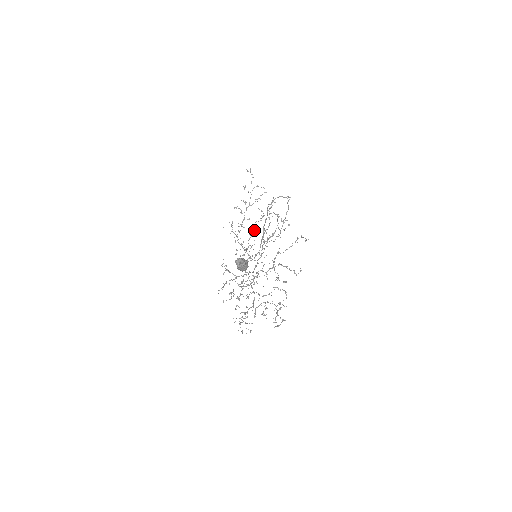
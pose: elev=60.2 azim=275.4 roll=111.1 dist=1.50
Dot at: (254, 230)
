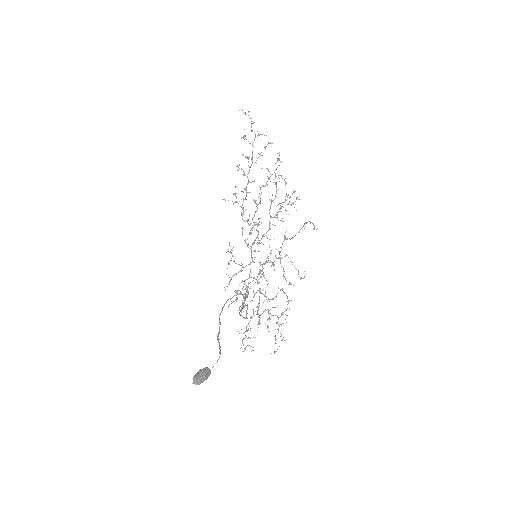
Dot at: (259, 202)
